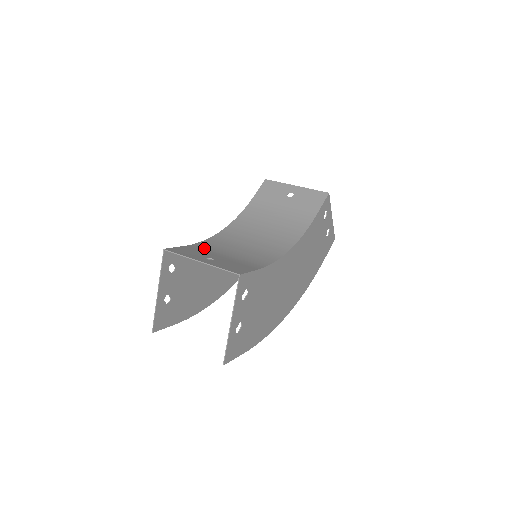
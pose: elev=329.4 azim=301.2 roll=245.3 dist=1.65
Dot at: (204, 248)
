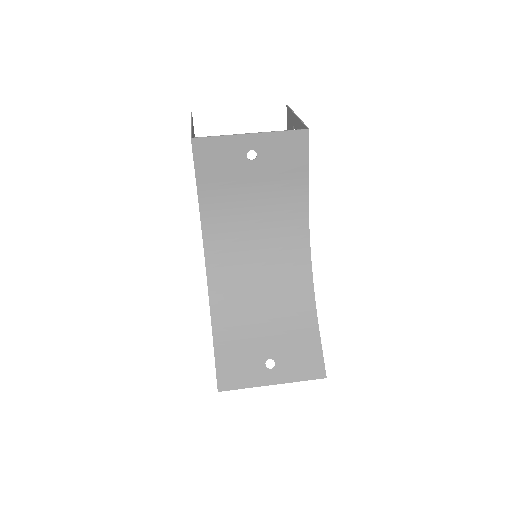
Dot at: (232, 333)
